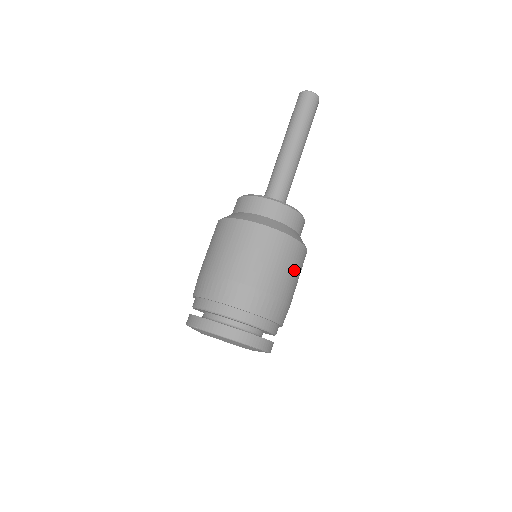
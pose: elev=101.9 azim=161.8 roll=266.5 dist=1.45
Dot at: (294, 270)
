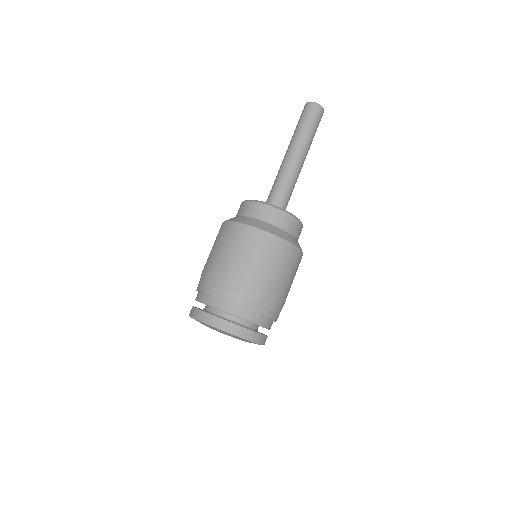
Dot at: (275, 264)
